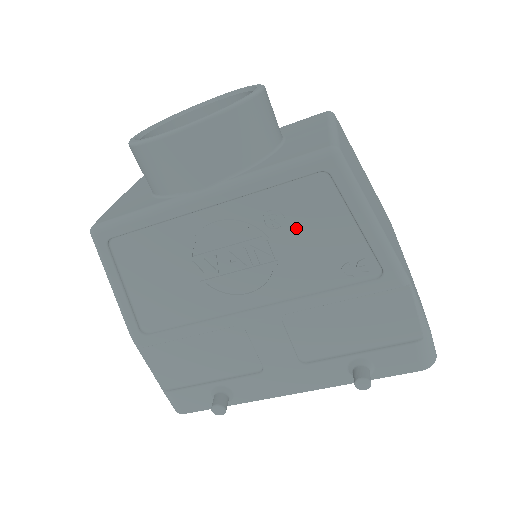
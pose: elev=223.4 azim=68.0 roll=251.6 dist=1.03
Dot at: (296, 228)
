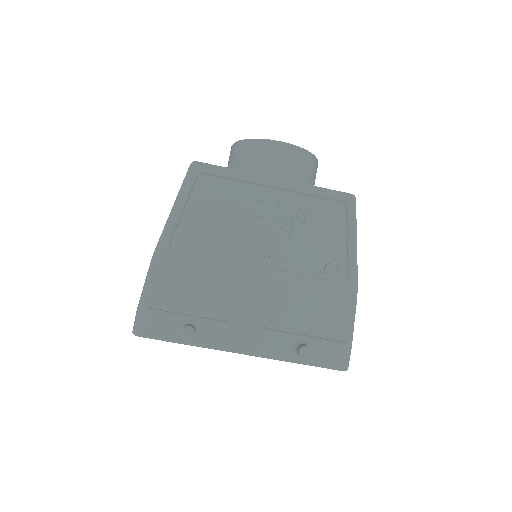
Dot at: (314, 227)
